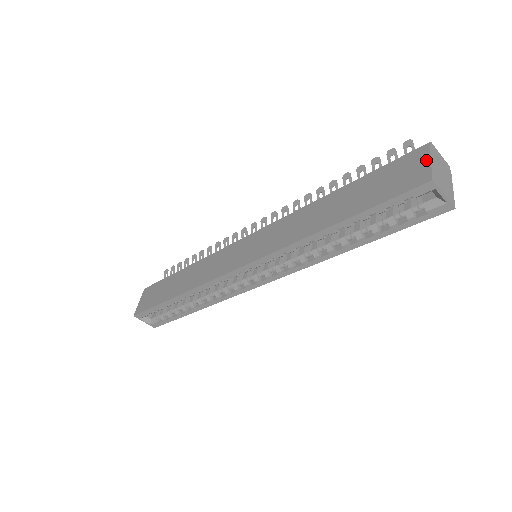
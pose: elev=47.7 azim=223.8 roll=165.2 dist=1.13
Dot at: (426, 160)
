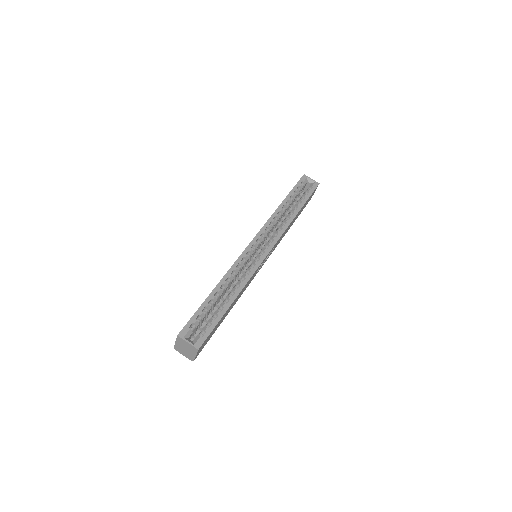
Dot at: occluded
